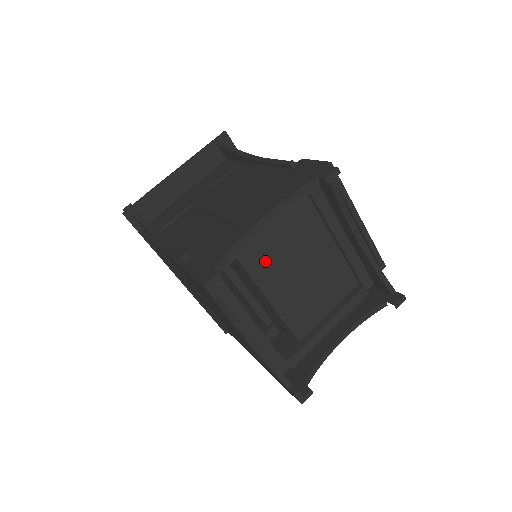
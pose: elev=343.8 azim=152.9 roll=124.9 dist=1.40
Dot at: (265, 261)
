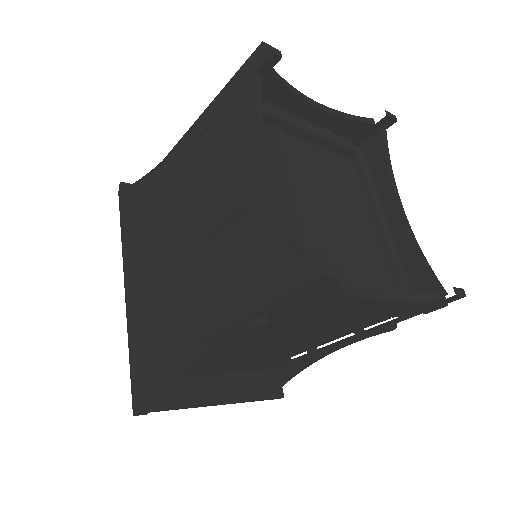
Dot at: (299, 166)
